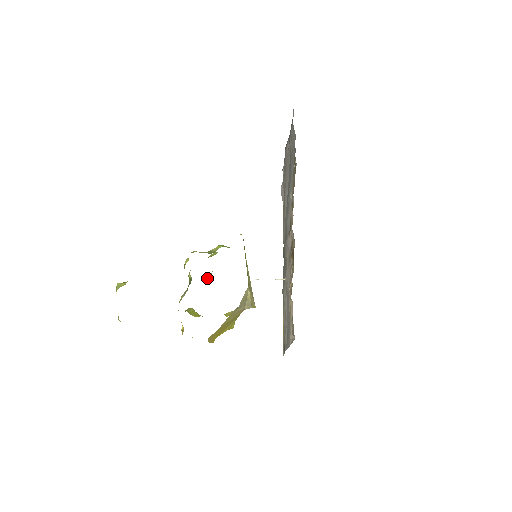
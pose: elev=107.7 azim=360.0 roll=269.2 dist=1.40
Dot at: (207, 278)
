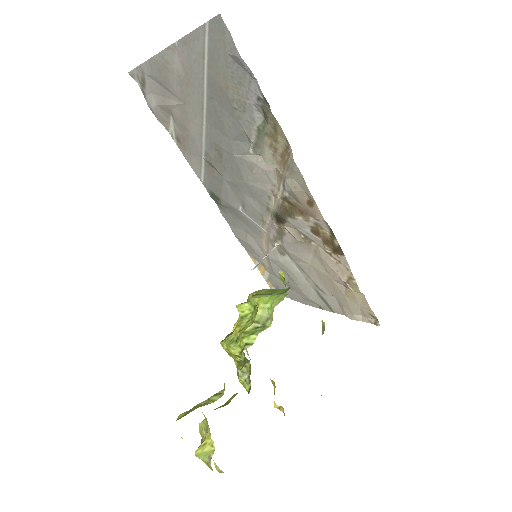
Dot at: occluded
